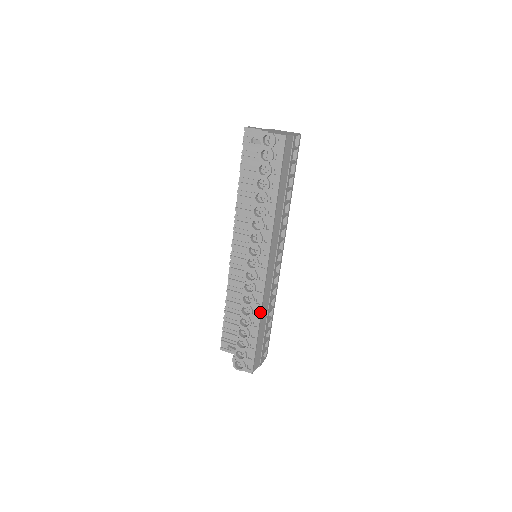
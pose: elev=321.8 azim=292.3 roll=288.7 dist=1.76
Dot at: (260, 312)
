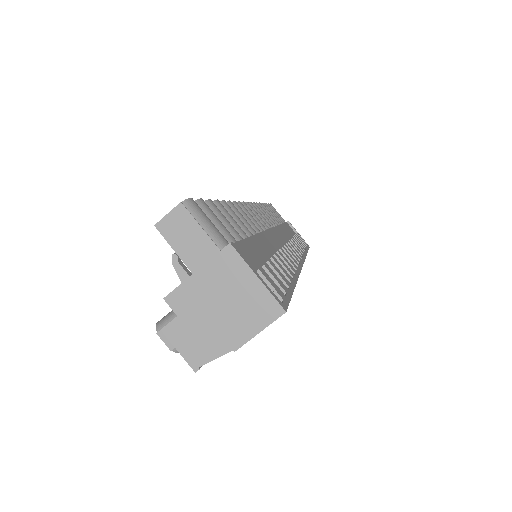
Dot at: occluded
